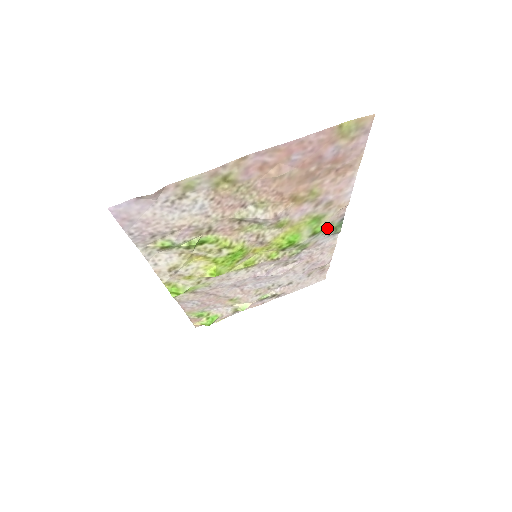
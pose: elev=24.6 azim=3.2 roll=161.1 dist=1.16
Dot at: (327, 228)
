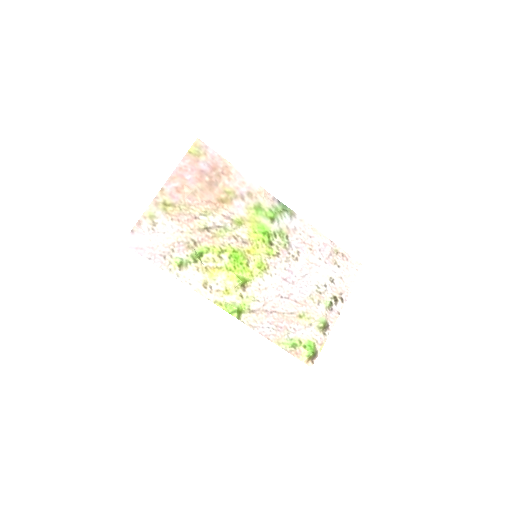
Dot at: (276, 212)
